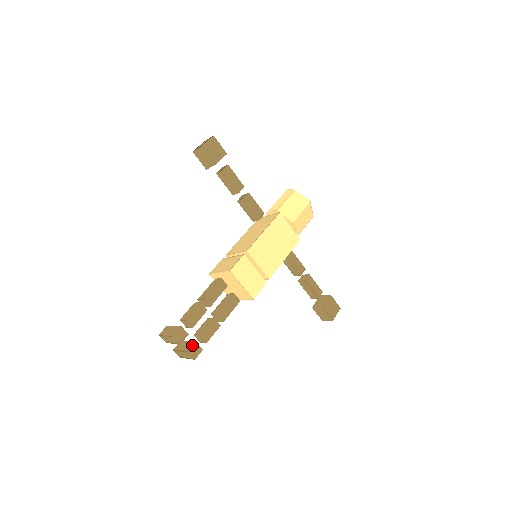
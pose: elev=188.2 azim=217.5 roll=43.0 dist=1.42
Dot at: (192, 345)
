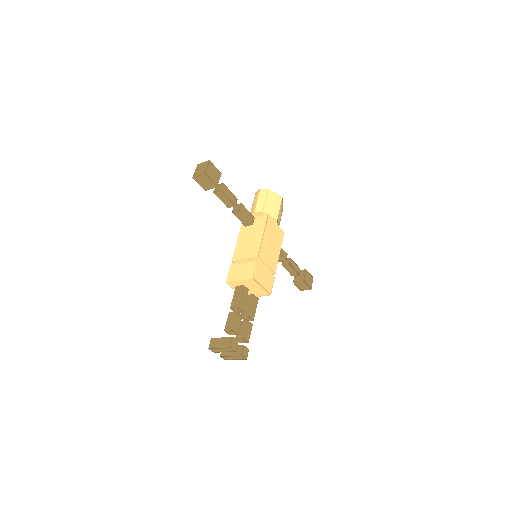
Dot at: (242, 349)
